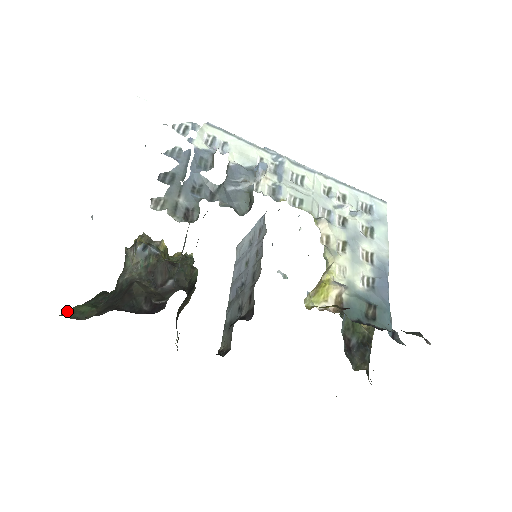
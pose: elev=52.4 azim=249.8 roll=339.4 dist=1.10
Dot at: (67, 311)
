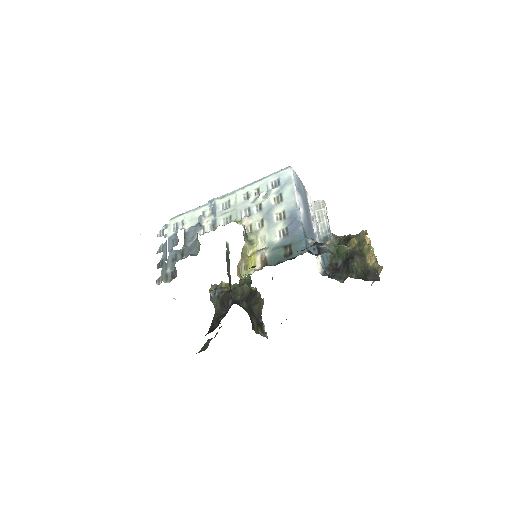
Dot at: occluded
